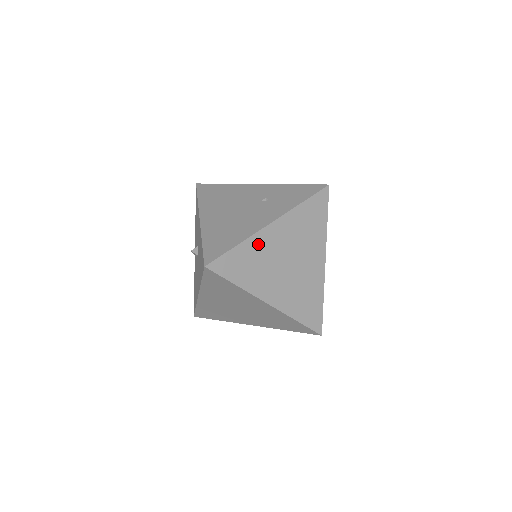
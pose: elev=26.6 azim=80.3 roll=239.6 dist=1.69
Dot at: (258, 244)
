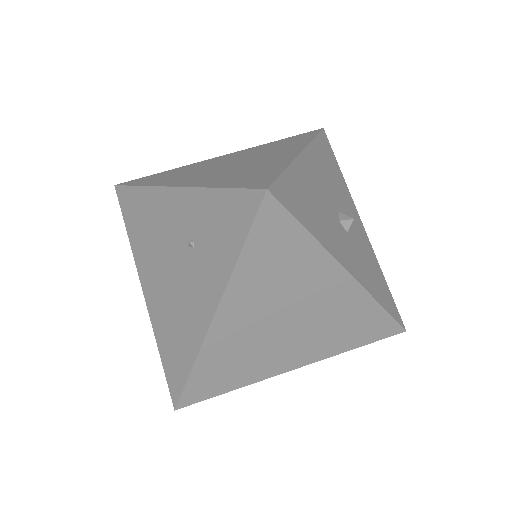
Dot at: (219, 348)
